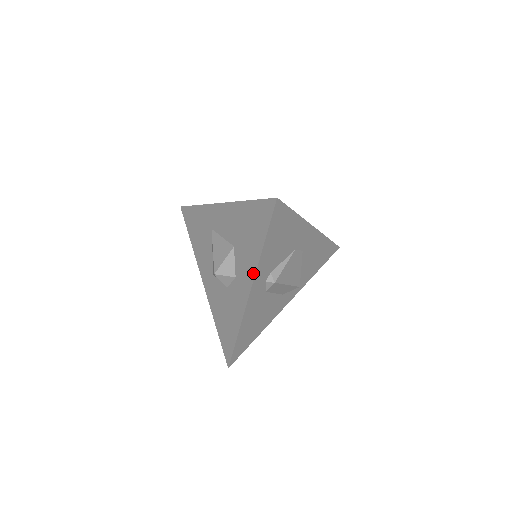
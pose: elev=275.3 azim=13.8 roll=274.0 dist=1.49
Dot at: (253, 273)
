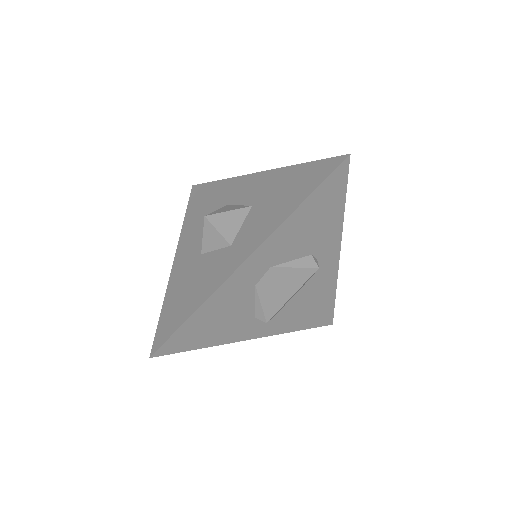
Dot at: (235, 339)
